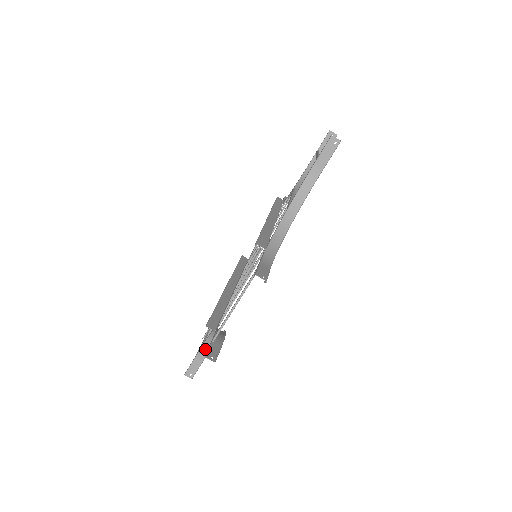
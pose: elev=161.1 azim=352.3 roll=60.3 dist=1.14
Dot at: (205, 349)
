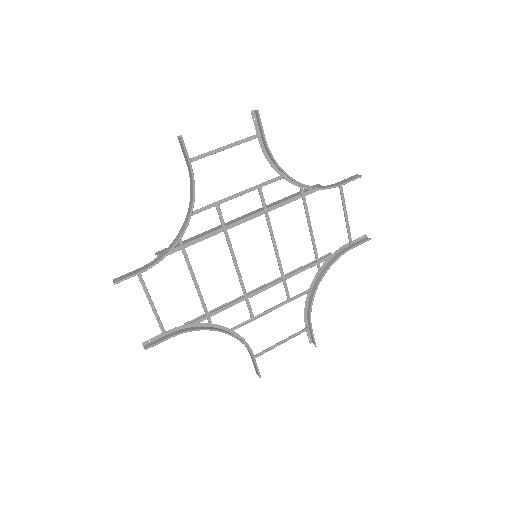
Dot at: (247, 349)
